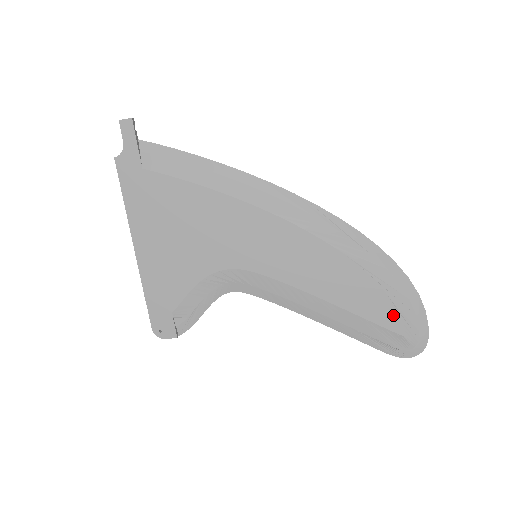
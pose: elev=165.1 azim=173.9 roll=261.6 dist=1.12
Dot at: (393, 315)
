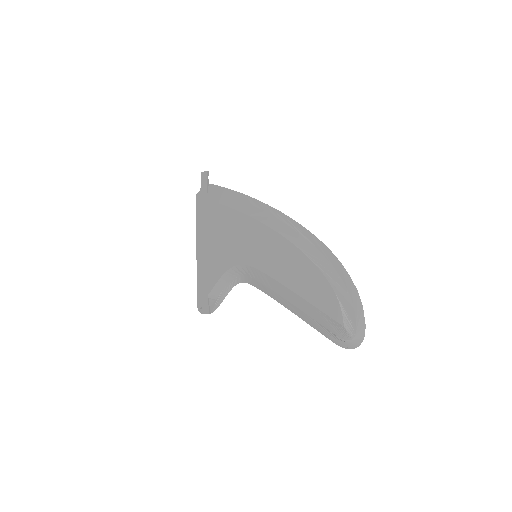
Dot at: (336, 306)
